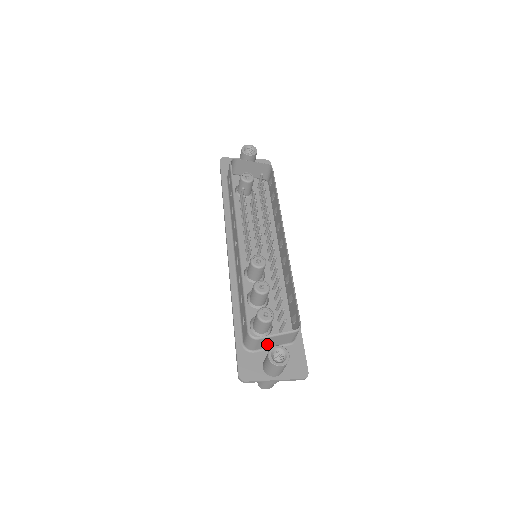
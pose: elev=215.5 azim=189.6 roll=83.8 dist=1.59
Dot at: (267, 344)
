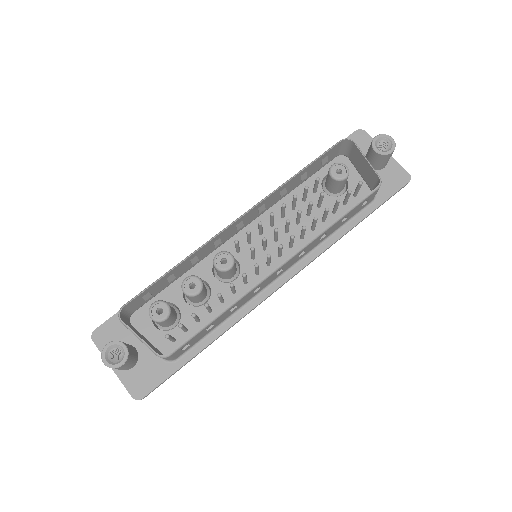
Dot at: occluded
